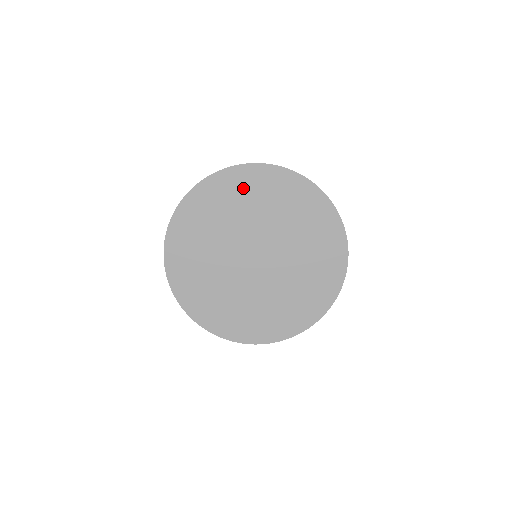
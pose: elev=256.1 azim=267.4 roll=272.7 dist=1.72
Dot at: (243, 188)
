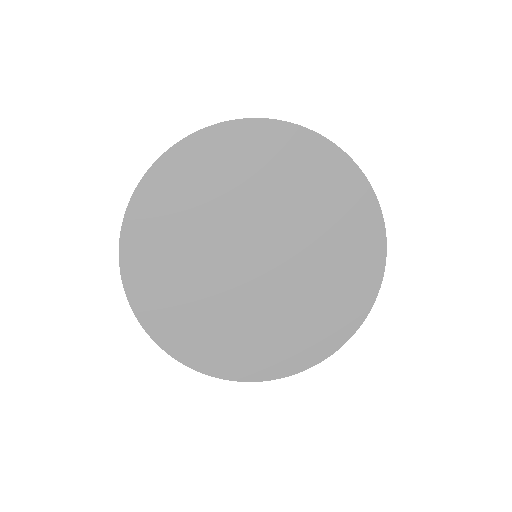
Dot at: (234, 157)
